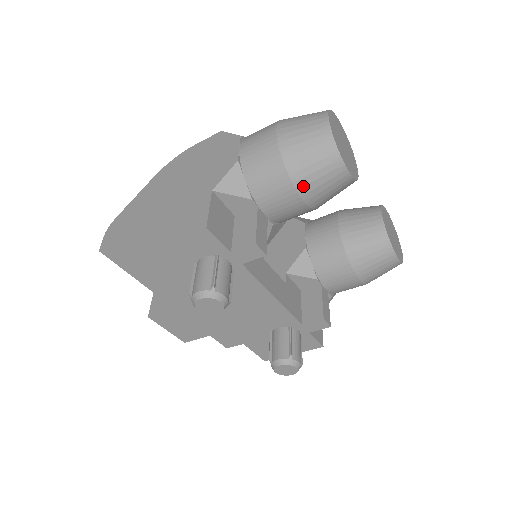
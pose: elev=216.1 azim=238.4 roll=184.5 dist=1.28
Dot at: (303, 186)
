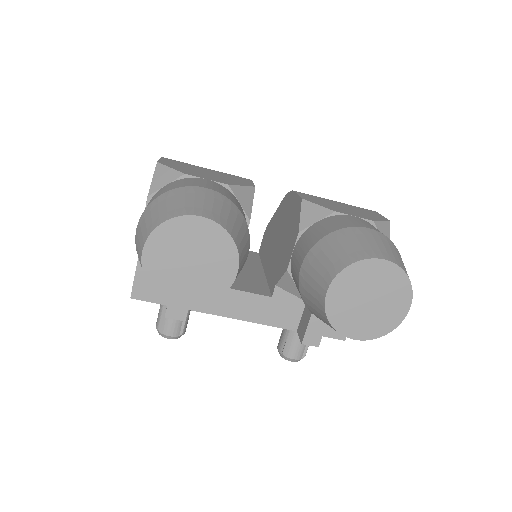
Dot at: occluded
